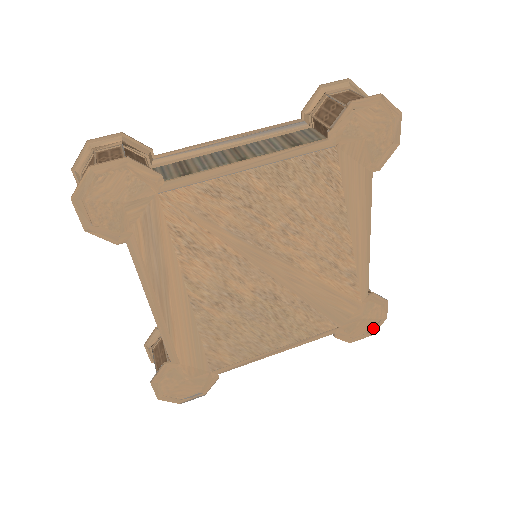
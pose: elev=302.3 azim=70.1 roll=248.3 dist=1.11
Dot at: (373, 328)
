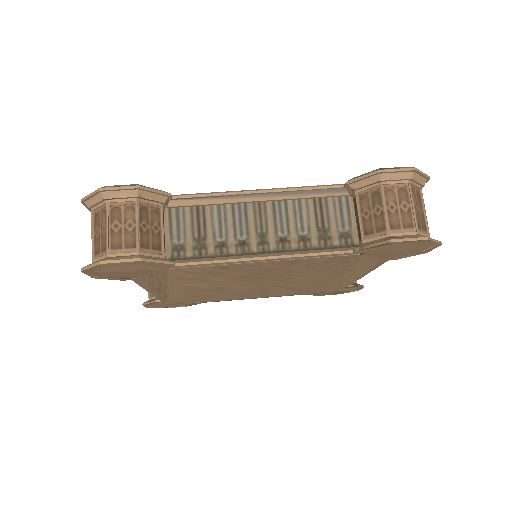
Dot at: (343, 293)
